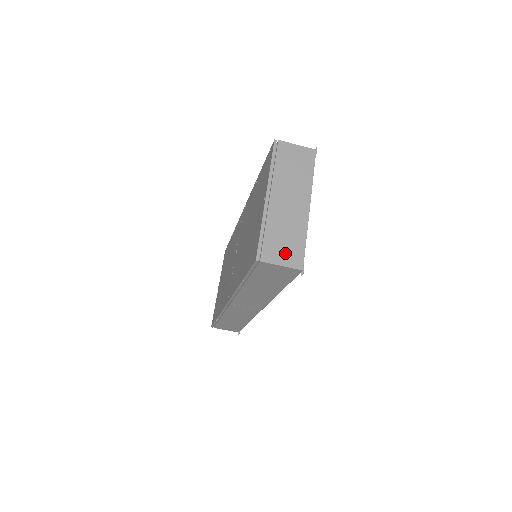
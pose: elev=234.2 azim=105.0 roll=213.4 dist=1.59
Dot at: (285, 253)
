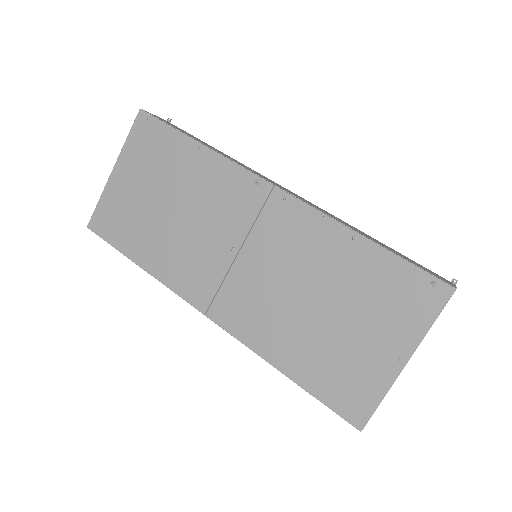
Dot at: occluded
